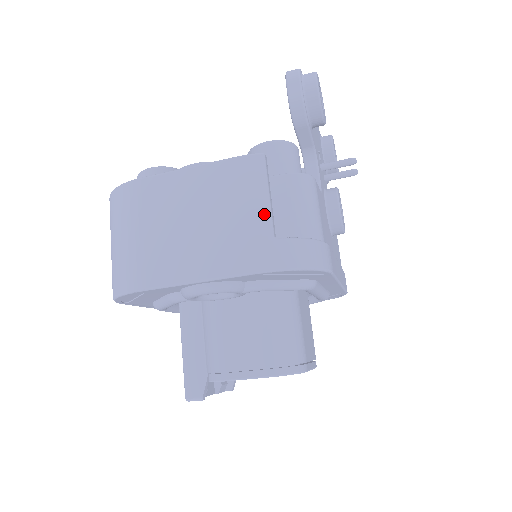
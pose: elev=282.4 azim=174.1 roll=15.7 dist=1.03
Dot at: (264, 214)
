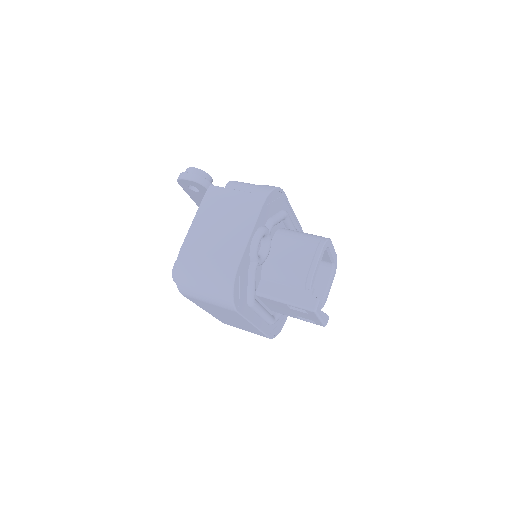
Dot at: (238, 193)
